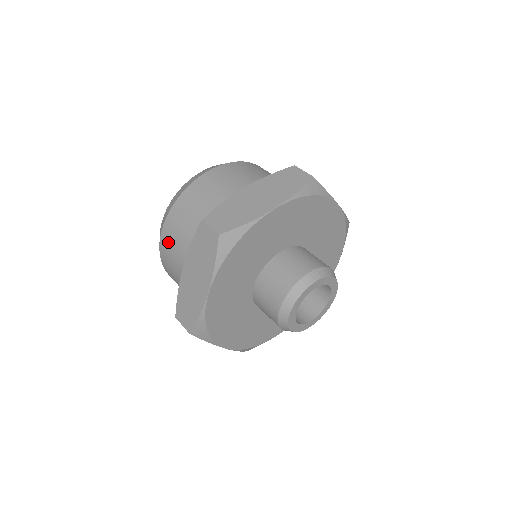
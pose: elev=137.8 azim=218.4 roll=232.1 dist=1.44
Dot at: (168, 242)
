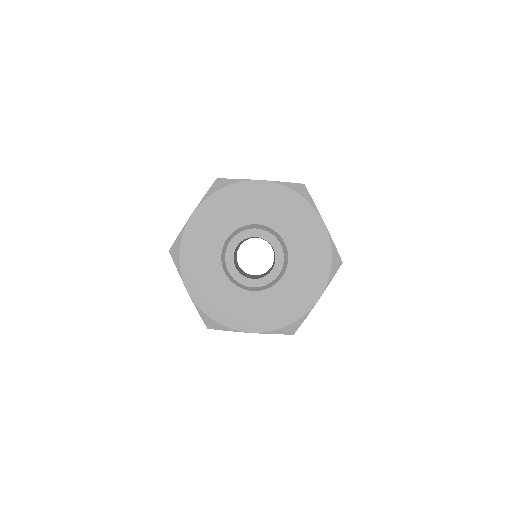
Dot at: occluded
